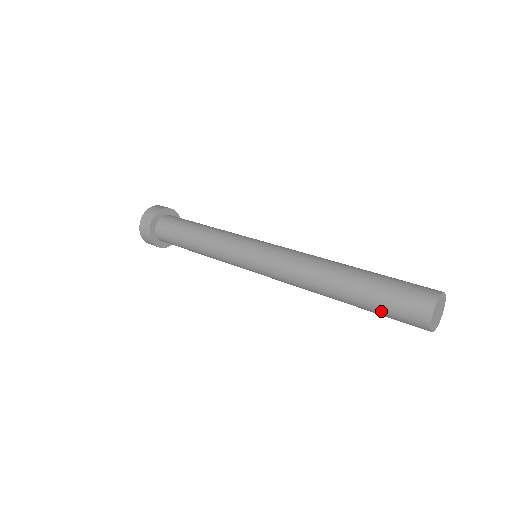
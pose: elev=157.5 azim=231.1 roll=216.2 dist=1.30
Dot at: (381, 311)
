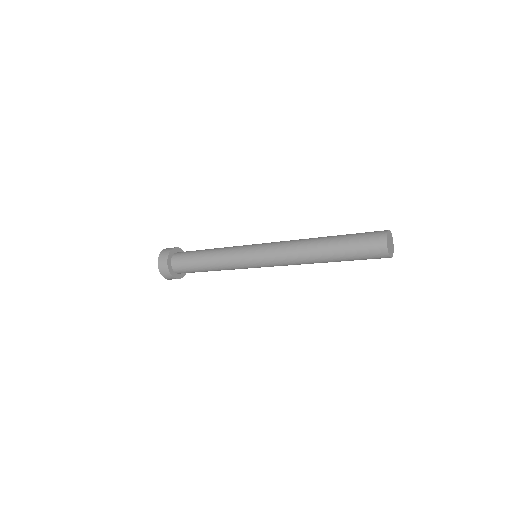
Dot at: (356, 259)
